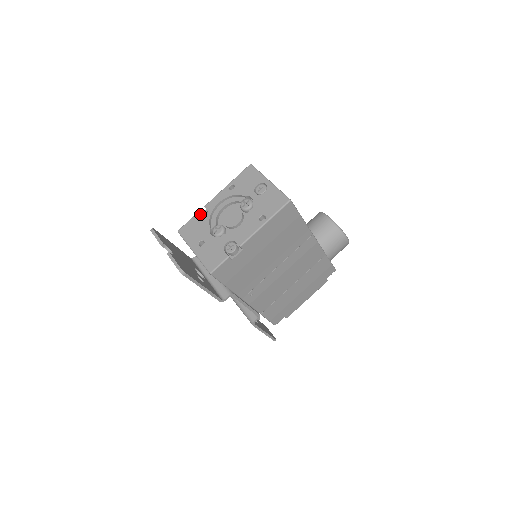
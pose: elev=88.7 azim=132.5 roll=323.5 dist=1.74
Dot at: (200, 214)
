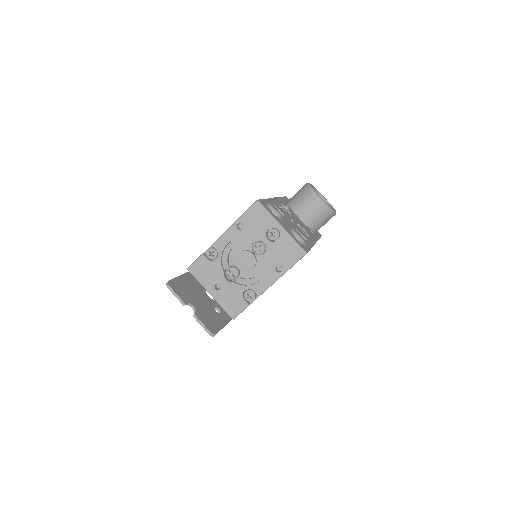
Dot at: (209, 253)
